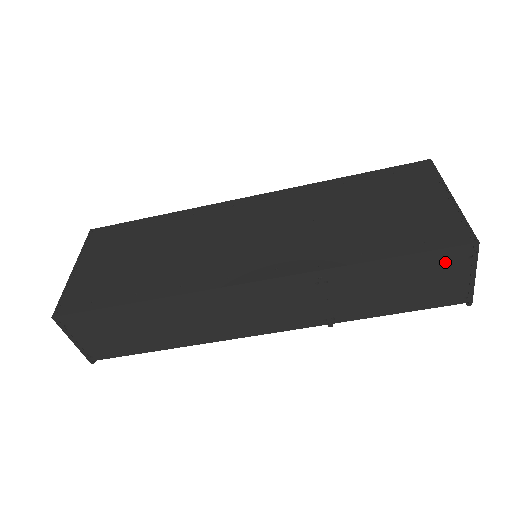
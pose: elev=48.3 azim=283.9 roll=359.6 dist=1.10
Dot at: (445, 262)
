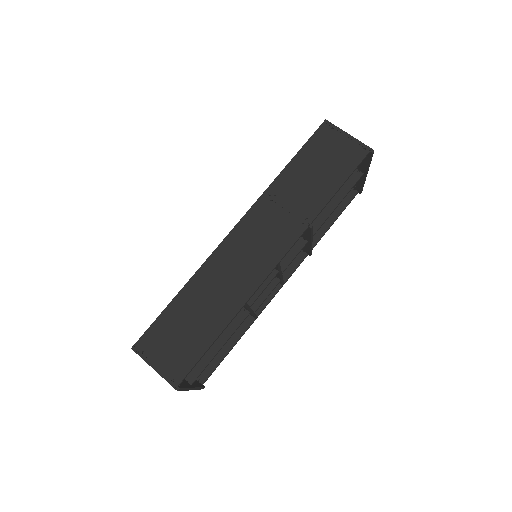
Dot at: (323, 140)
